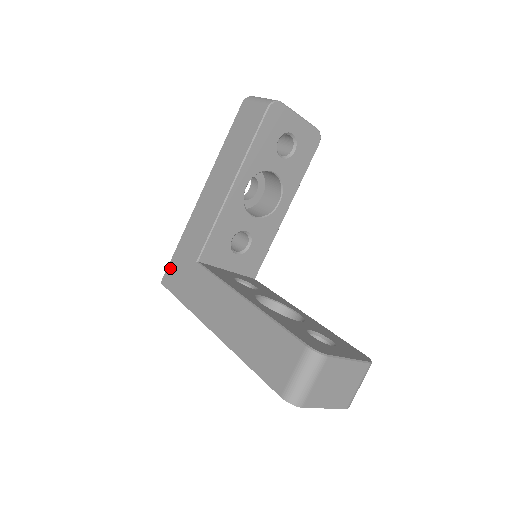
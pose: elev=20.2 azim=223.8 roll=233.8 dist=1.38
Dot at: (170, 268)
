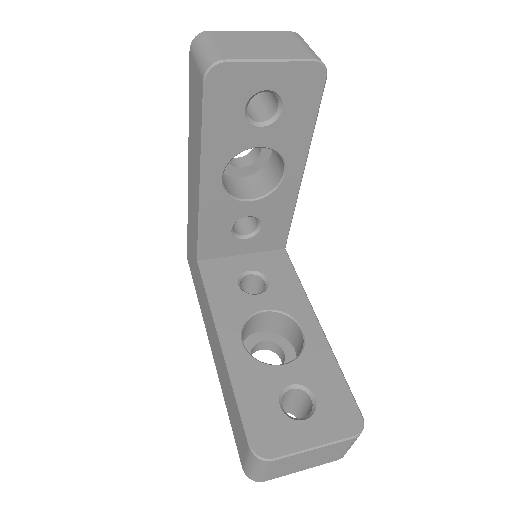
Dot at: (188, 248)
